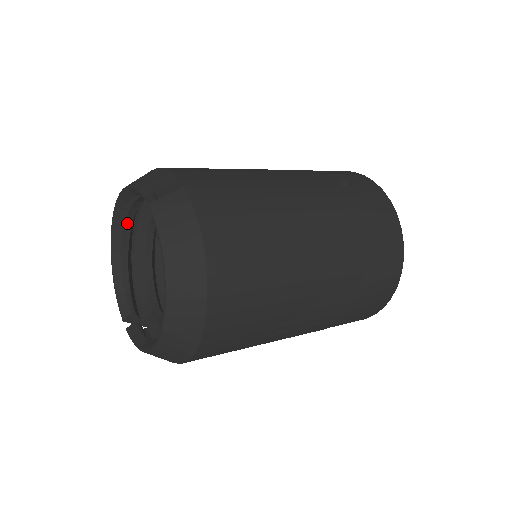
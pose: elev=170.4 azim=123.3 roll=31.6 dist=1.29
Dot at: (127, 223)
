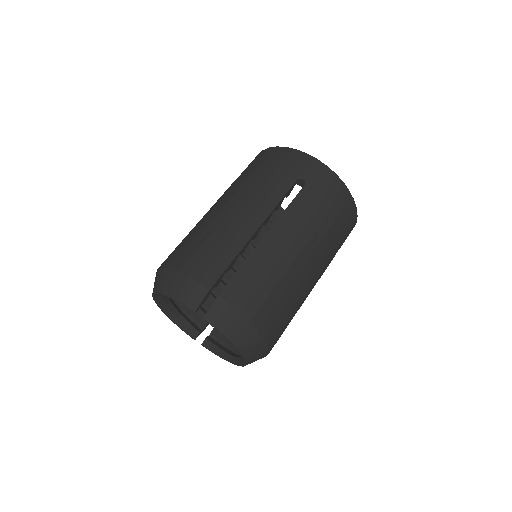
Dot at: occluded
